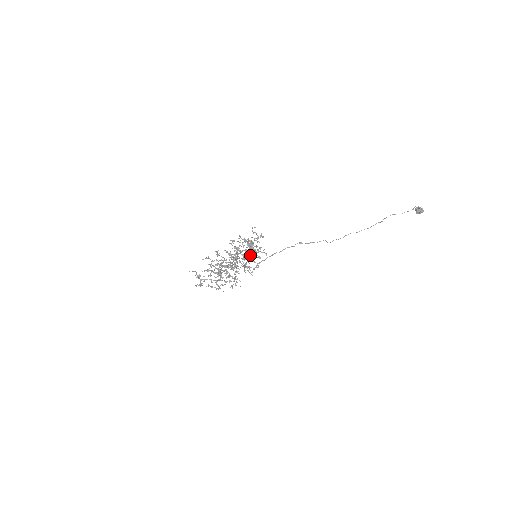
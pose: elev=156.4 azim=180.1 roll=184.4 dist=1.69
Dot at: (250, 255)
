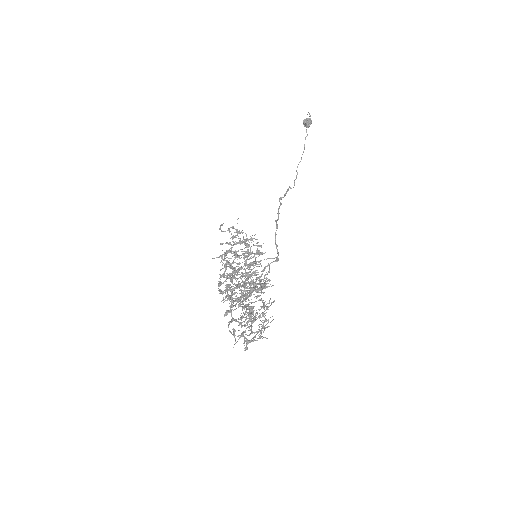
Dot at: (255, 253)
